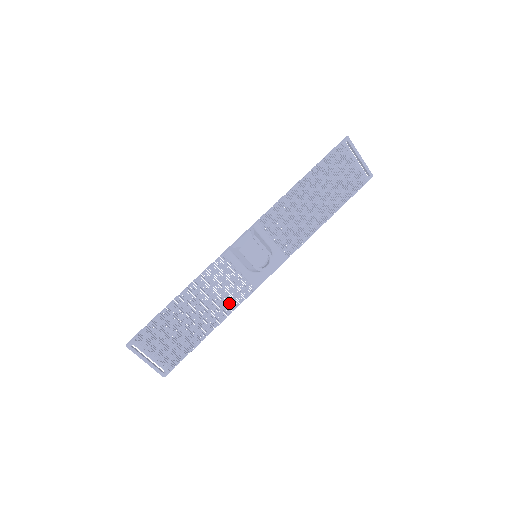
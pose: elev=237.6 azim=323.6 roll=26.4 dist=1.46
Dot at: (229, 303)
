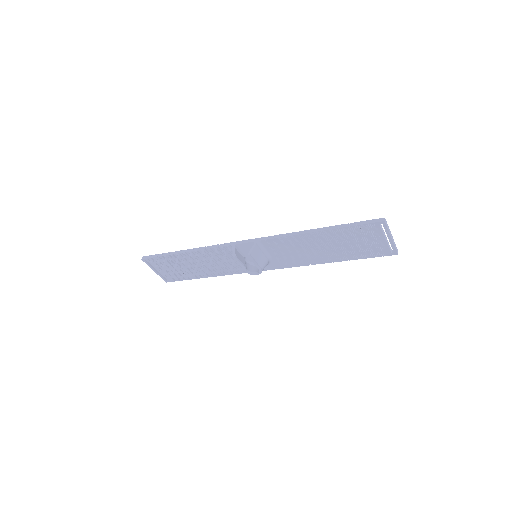
Dot at: (224, 270)
